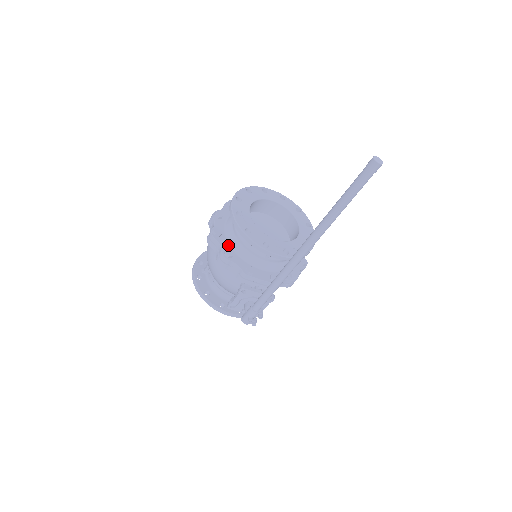
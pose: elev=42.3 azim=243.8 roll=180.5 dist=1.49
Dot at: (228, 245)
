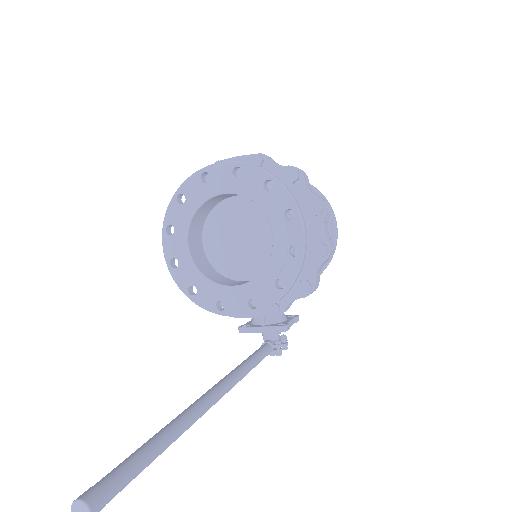
Dot at: occluded
